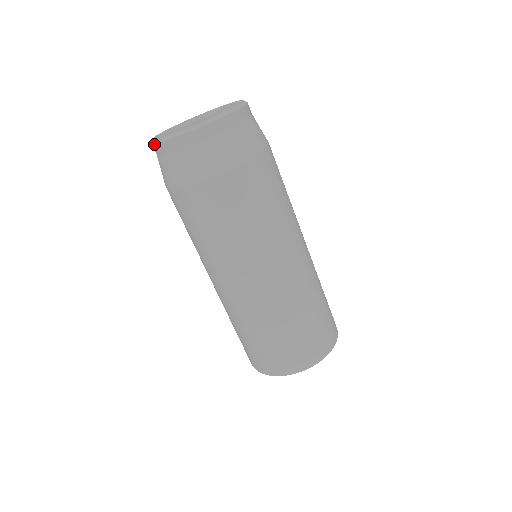
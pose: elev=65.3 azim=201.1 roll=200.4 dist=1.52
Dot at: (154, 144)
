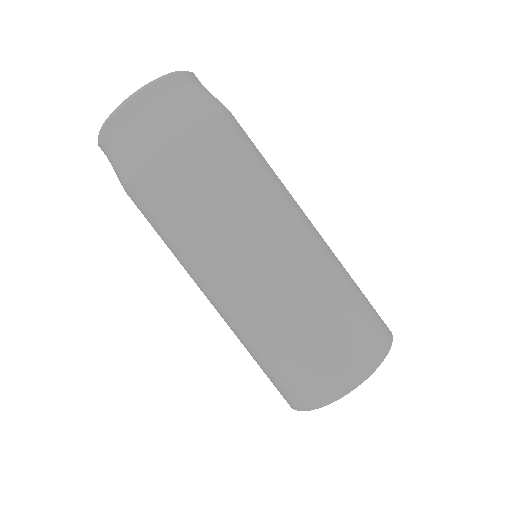
Dot at: occluded
